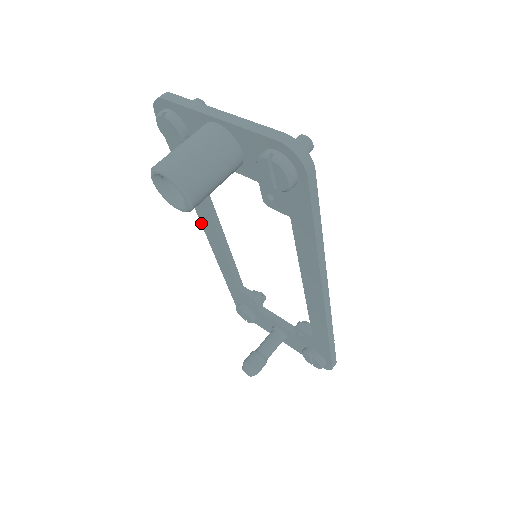
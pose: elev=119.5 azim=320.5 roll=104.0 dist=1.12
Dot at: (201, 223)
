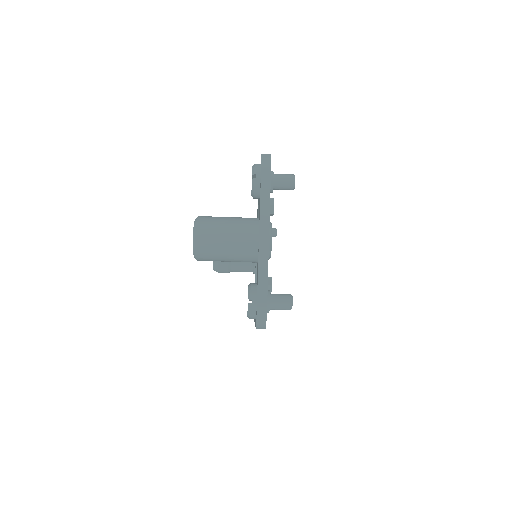
Dot at: occluded
